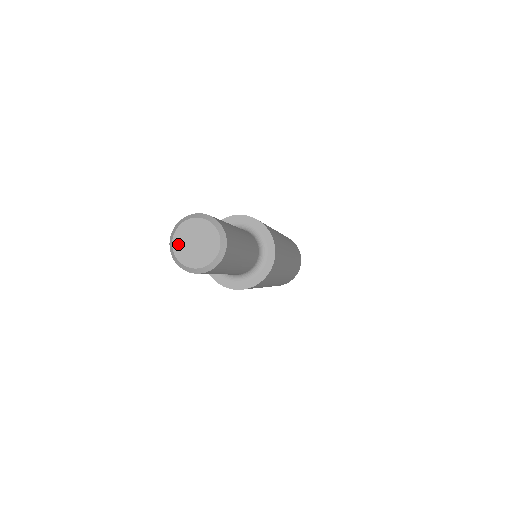
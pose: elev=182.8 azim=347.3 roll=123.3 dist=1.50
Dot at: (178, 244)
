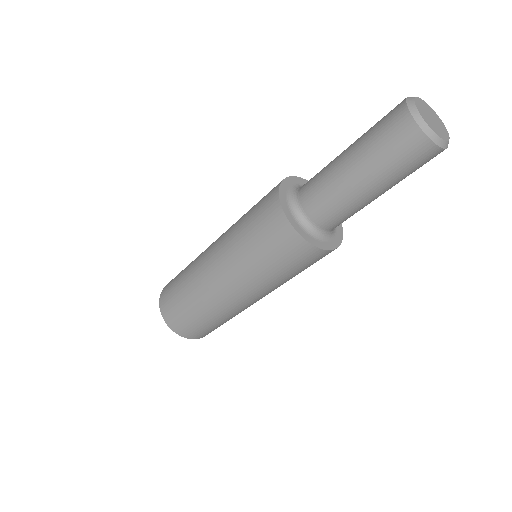
Dot at: (419, 103)
